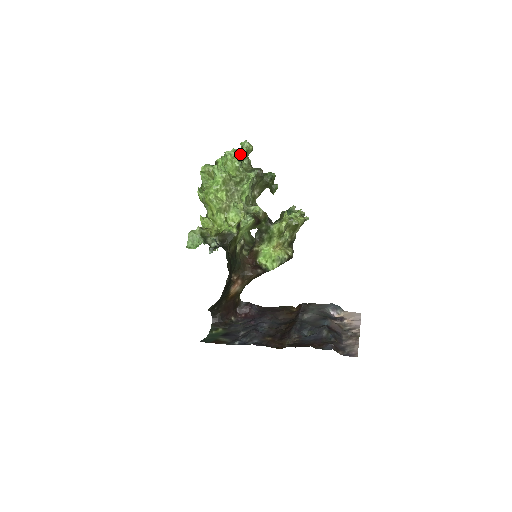
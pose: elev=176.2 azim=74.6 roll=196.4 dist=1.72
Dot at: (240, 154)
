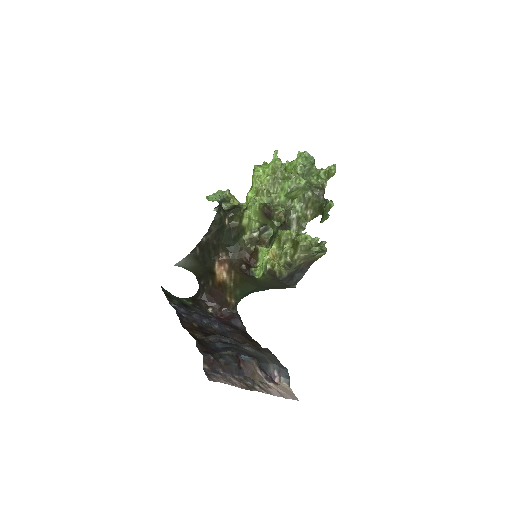
Dot at: (311, 162)
